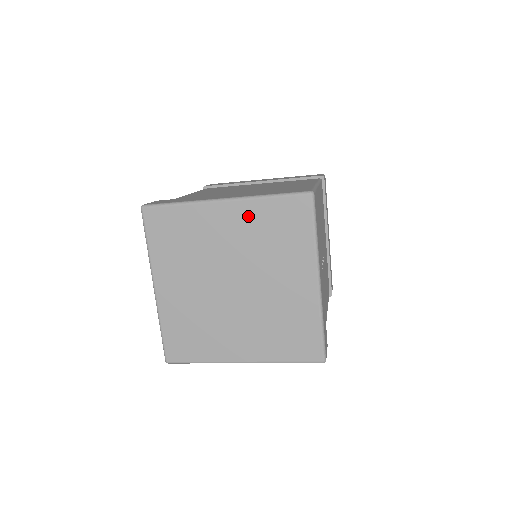
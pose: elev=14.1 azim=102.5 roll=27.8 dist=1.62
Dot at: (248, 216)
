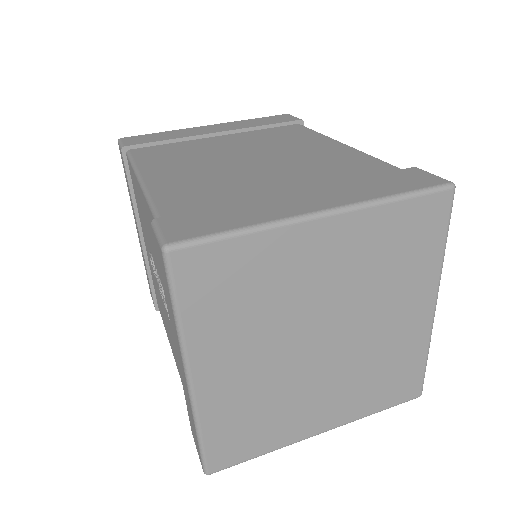
Dot at: (361, 234)
